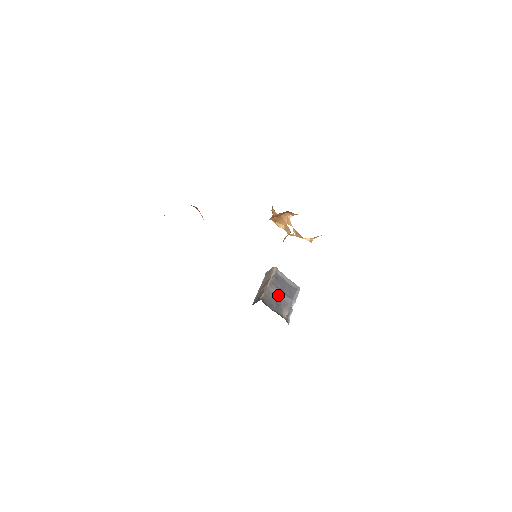
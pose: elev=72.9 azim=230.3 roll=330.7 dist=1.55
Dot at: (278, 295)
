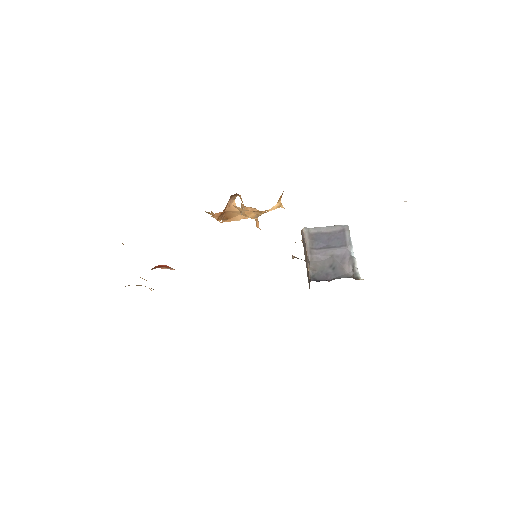
Dot at: (327, 256)
